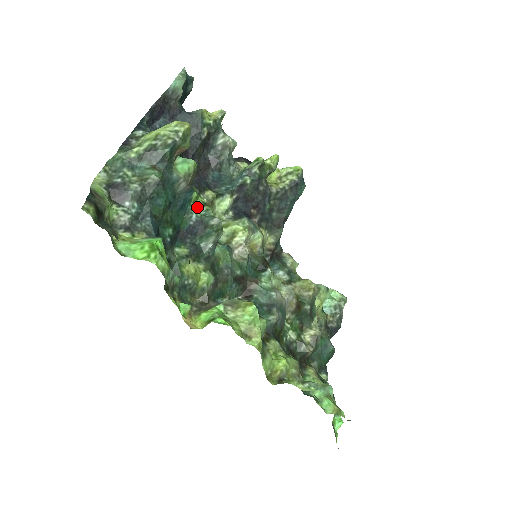
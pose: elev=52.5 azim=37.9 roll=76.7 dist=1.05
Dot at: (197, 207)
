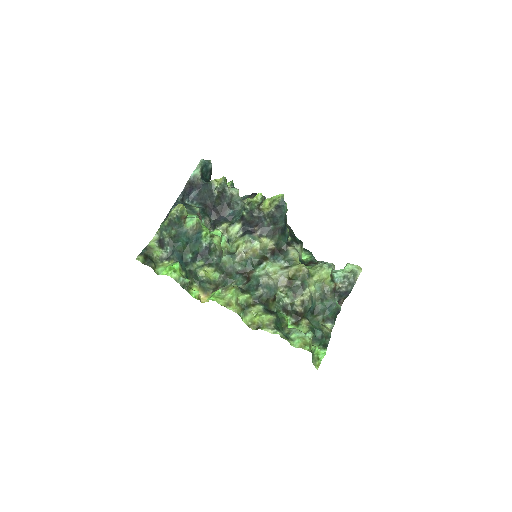
Dot at: (206, 239)
